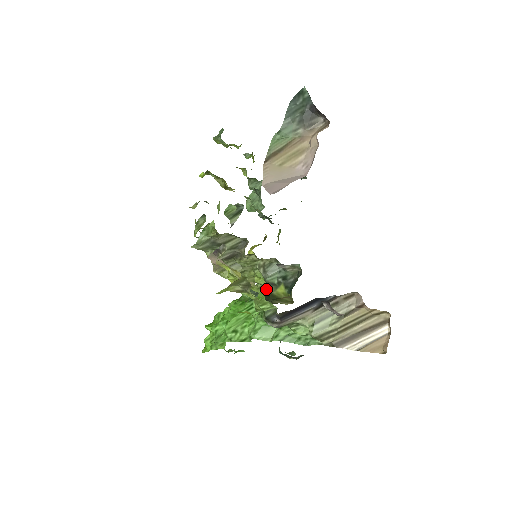
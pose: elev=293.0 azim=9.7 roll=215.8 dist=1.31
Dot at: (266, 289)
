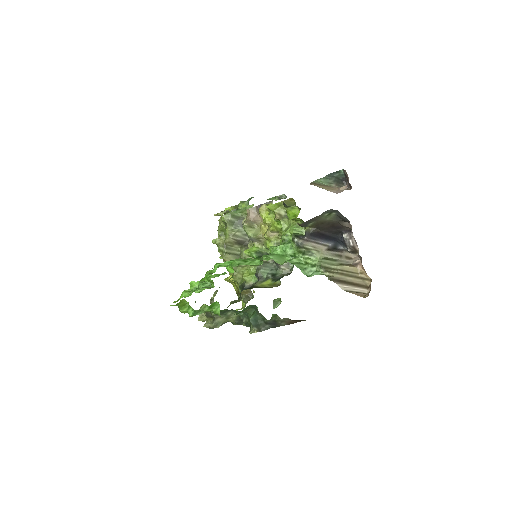
Dot at: occluded
